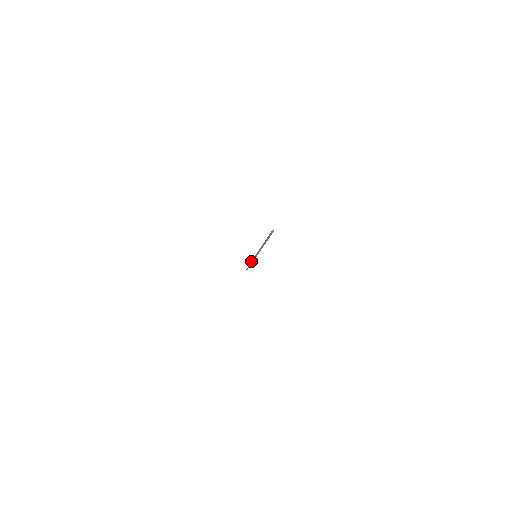
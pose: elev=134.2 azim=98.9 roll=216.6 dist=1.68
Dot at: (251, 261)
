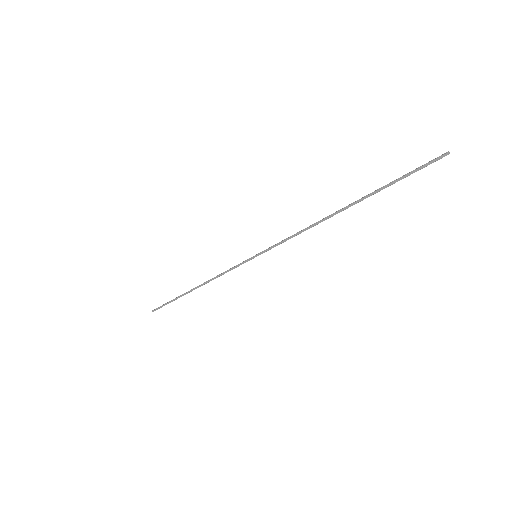
Dot at: (211, 279)
